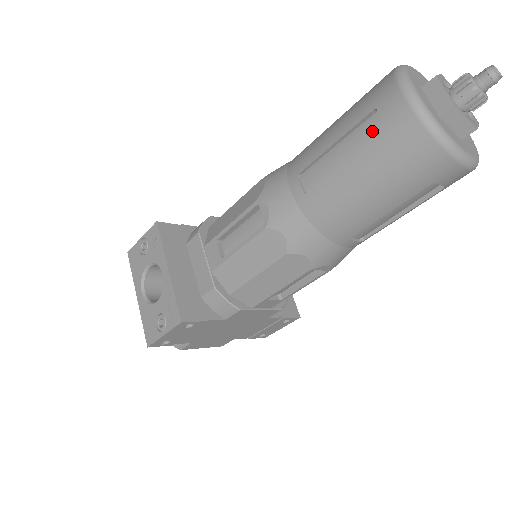
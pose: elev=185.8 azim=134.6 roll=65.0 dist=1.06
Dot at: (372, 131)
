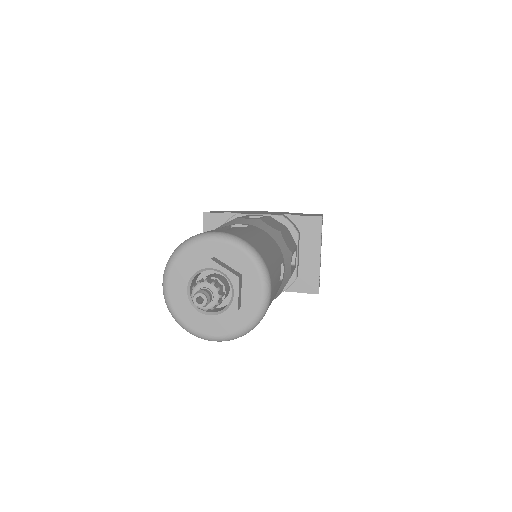
Dot at: occluded
